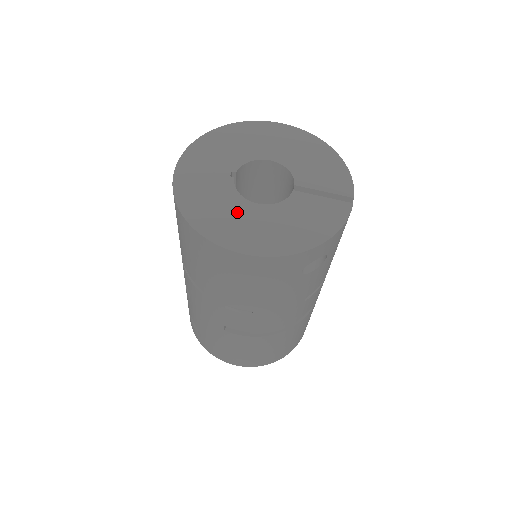
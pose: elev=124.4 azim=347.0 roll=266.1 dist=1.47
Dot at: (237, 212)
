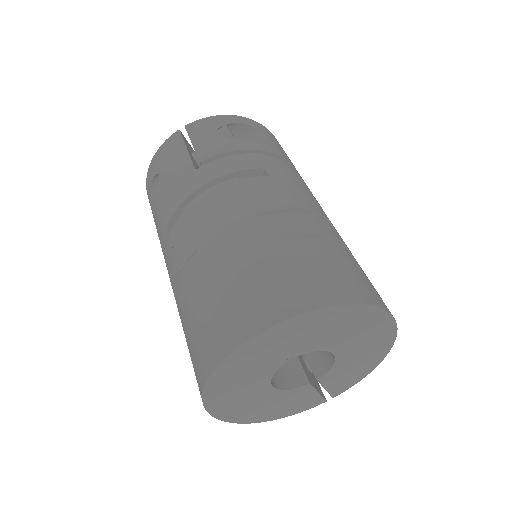
Dot at: (251, 390)
